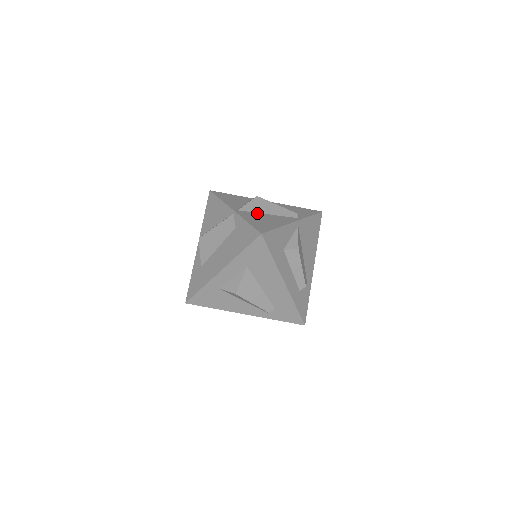
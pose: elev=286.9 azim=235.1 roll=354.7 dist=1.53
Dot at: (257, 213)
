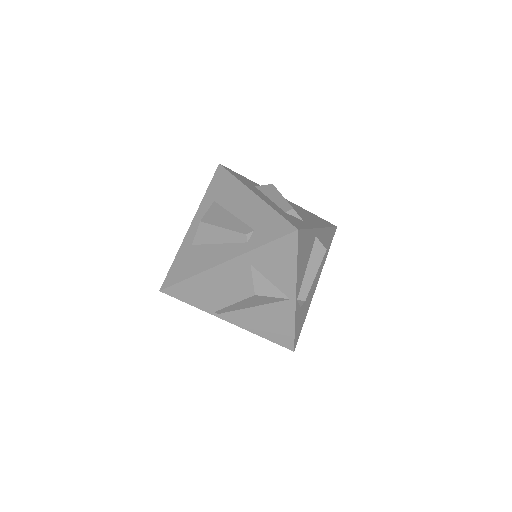
Dot at: occluded
